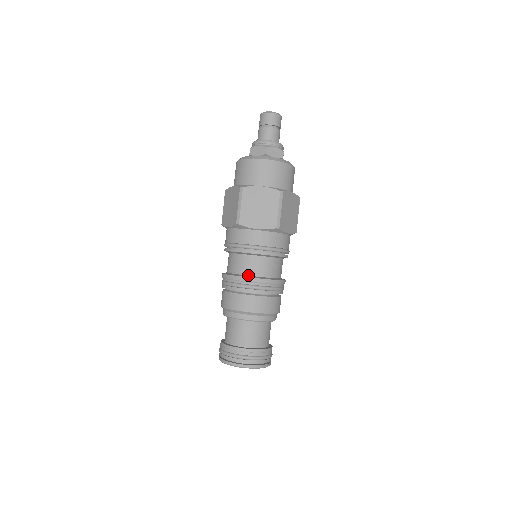
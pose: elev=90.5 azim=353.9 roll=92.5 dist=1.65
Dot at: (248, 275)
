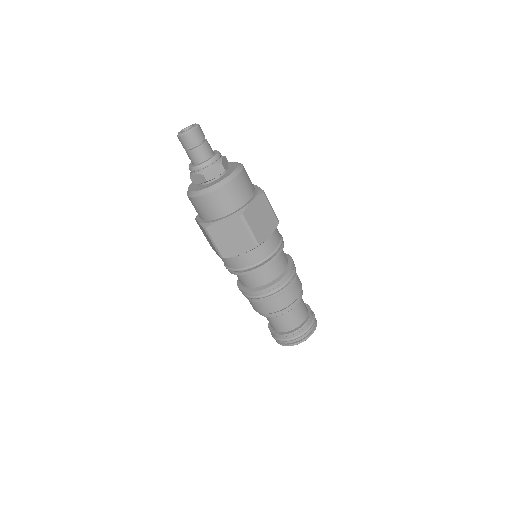
Dot at: (257, 287)
